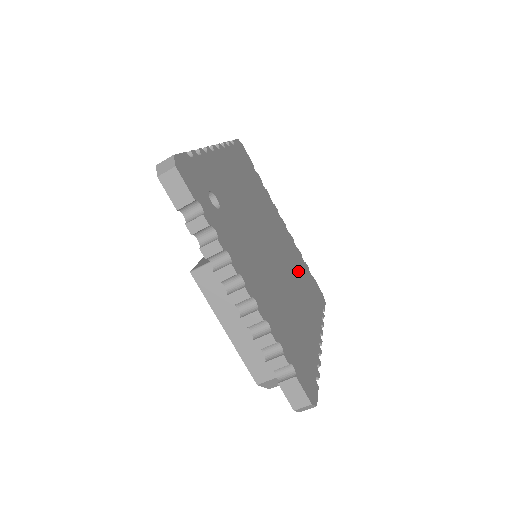
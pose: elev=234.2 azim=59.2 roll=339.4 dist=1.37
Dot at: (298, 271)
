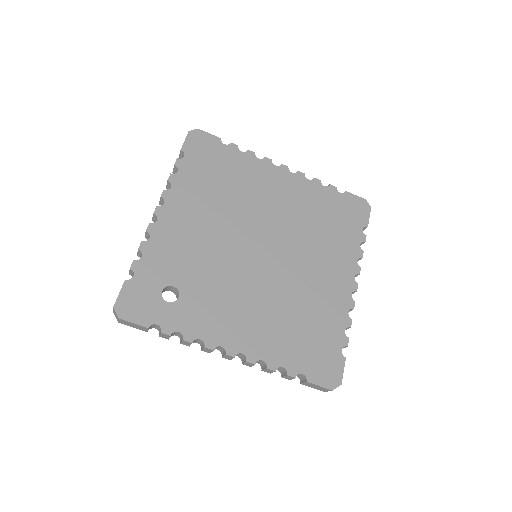
Dot at: (313, 221)
